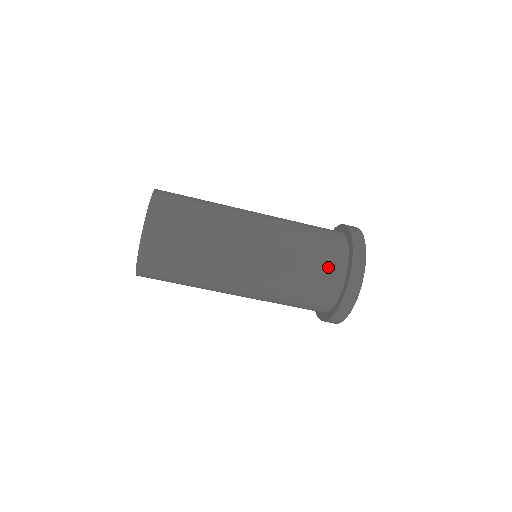
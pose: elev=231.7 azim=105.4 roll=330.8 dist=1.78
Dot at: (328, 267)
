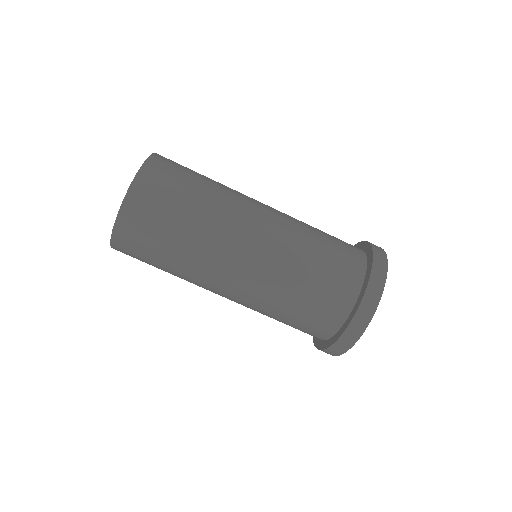
Dot at: (341, 276)
